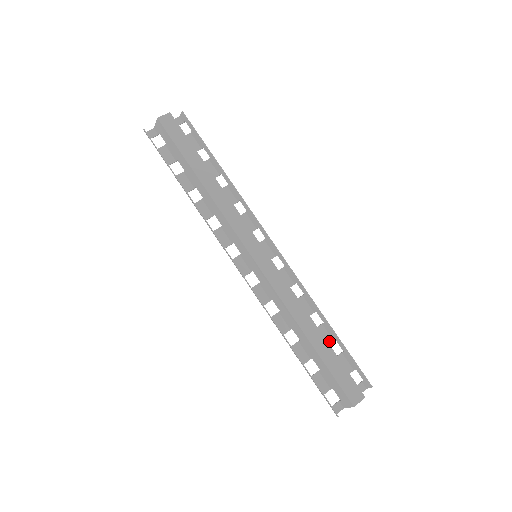
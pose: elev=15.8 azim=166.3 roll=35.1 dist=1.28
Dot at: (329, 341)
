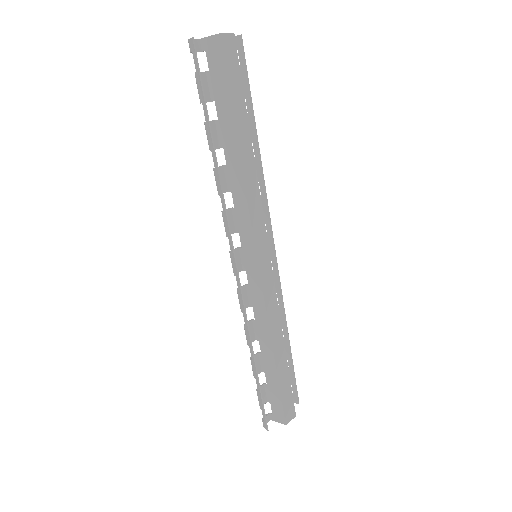
Dot at: occluded
